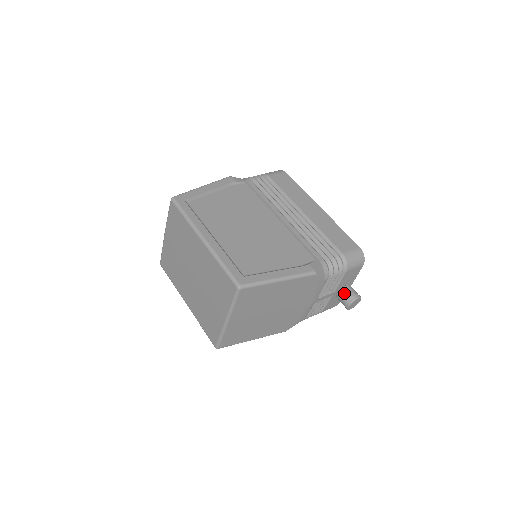
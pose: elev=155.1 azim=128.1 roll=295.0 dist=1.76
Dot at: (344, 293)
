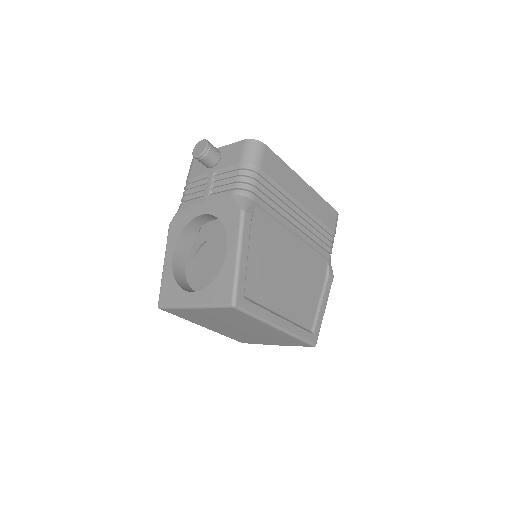
Dot at: occluded
